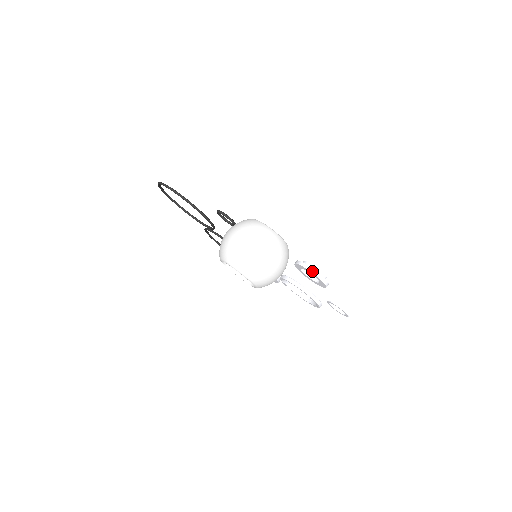
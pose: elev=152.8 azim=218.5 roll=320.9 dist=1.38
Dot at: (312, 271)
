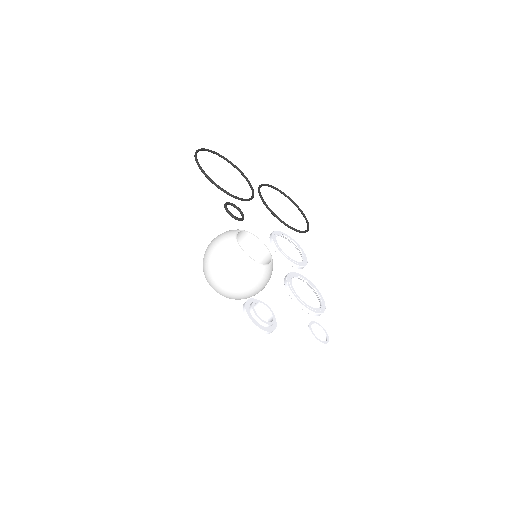
Dot at: (249, 321)
